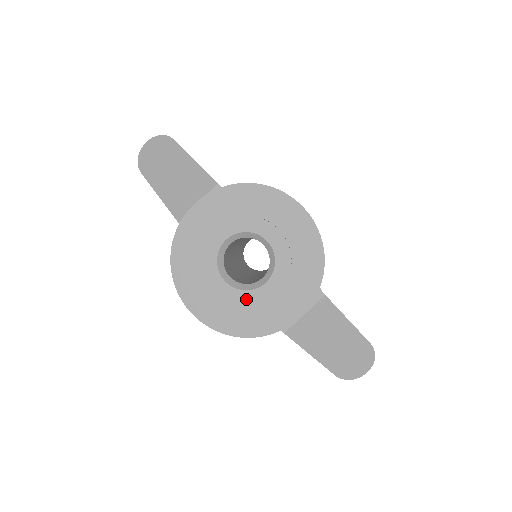
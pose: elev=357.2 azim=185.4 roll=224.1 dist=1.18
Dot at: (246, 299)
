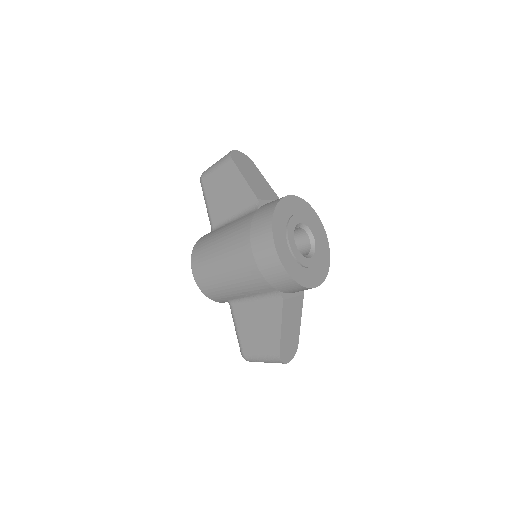
Dot at: (300, 258)
